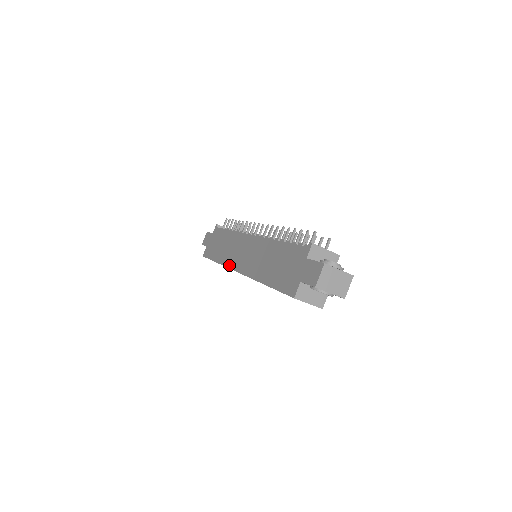
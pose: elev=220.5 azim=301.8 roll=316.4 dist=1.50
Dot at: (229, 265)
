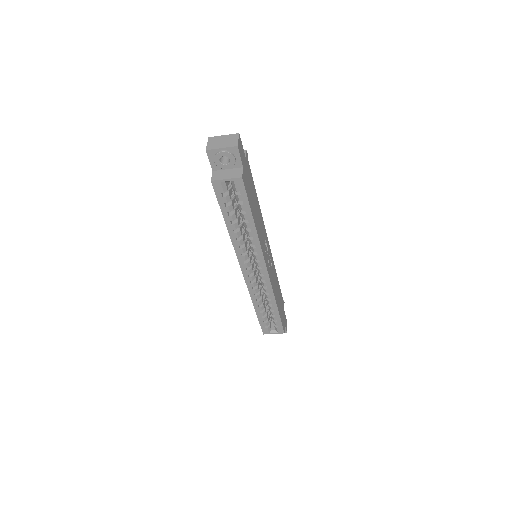
Dot at: (247, 285)
